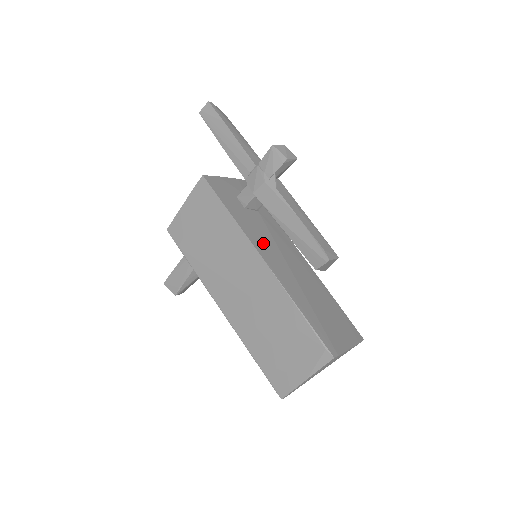
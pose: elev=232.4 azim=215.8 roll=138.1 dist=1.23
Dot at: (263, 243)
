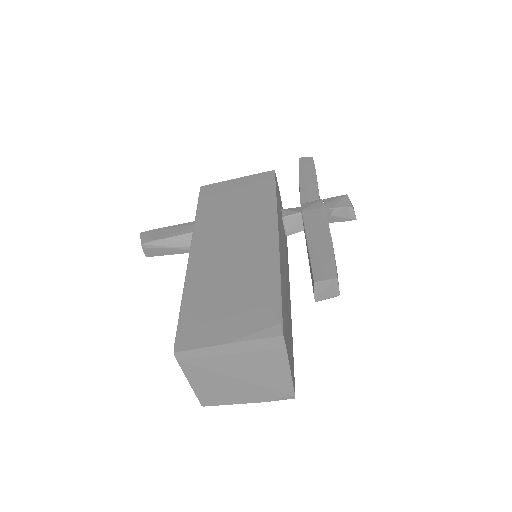
Dot at: occluded
